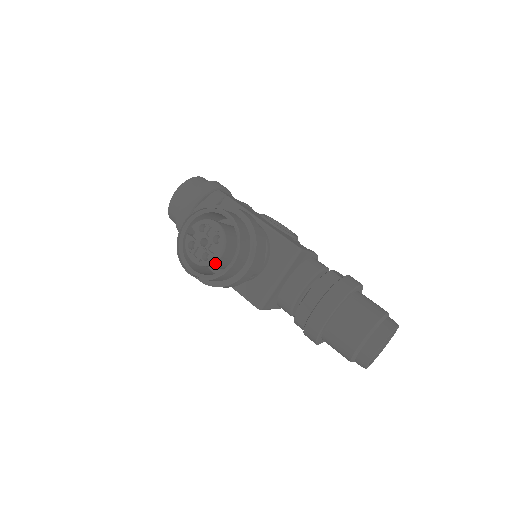
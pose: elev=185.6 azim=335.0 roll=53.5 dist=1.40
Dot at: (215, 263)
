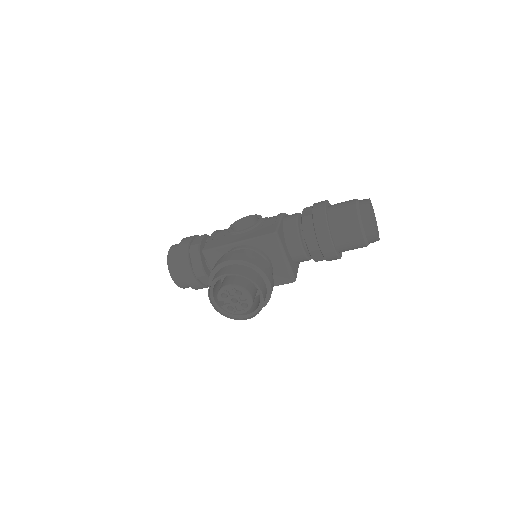
Dot at: occluded
